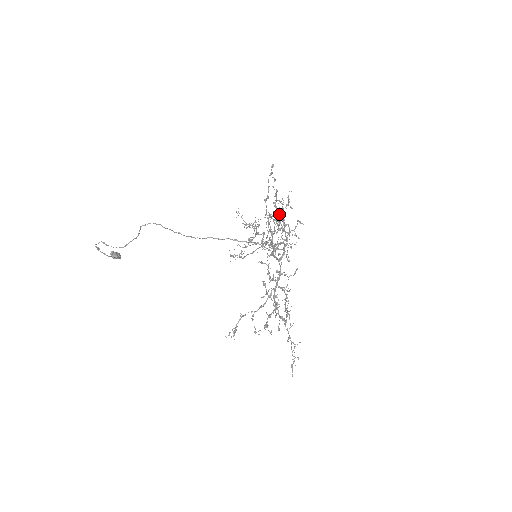
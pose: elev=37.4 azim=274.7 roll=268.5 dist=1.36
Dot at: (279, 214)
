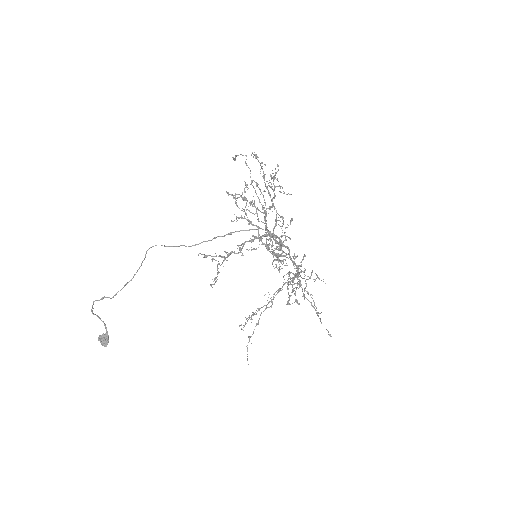
Dot at: occluded
